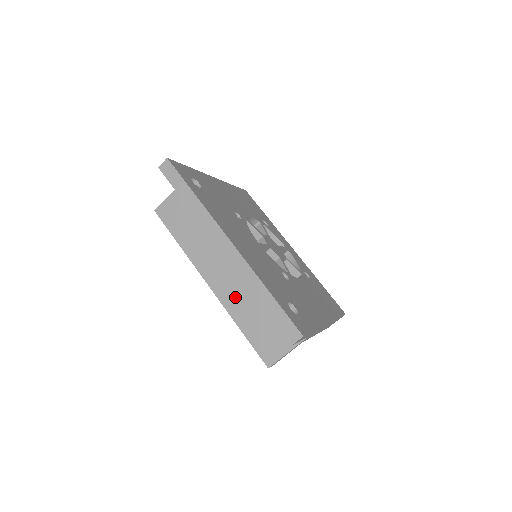
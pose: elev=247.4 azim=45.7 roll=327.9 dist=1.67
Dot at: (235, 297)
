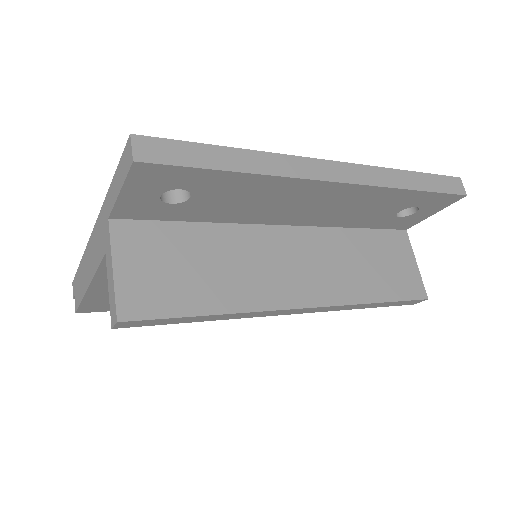
Dot at: (337, 280)
